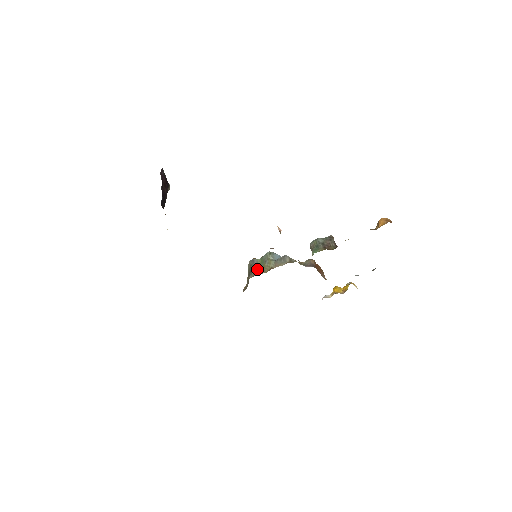
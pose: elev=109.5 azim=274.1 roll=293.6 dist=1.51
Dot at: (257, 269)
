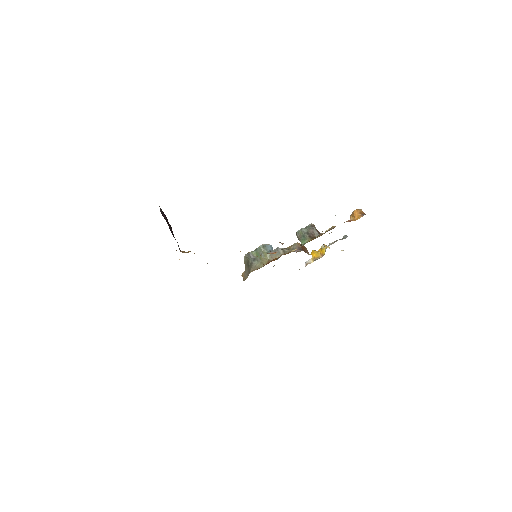
Dot at: (255, 262)
